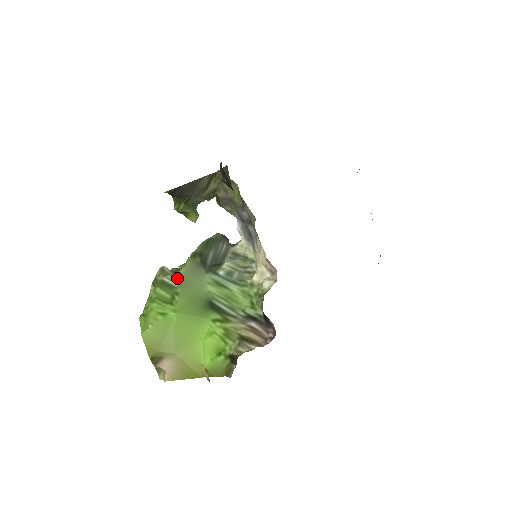
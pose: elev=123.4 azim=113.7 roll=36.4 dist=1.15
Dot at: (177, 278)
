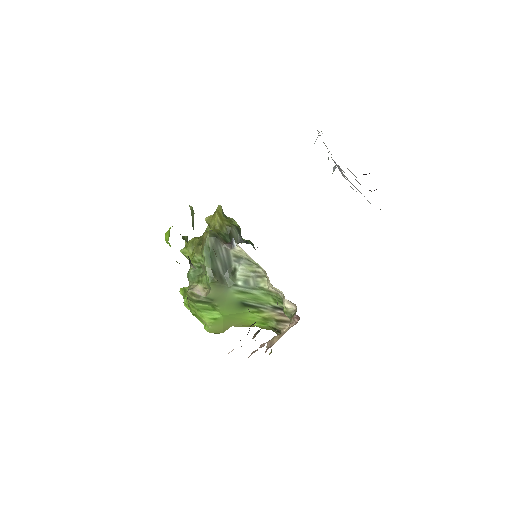
Dot at: (210, 298)
